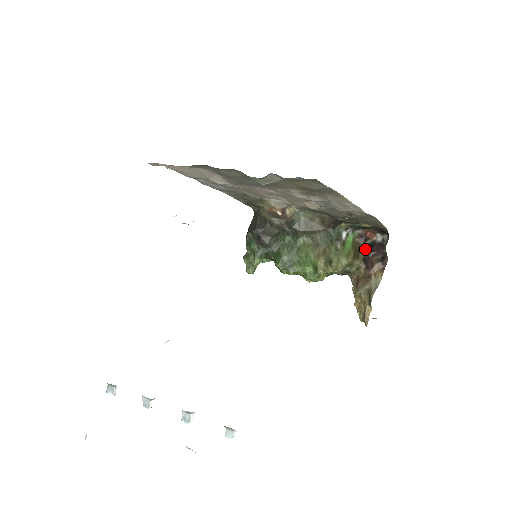
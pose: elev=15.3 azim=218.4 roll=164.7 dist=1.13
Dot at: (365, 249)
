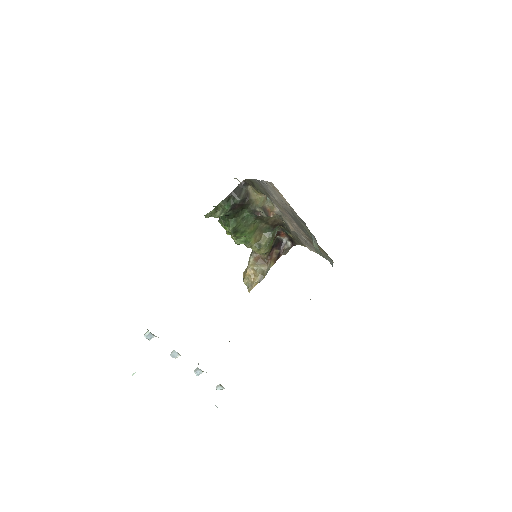
Dot at: (275, 242)
